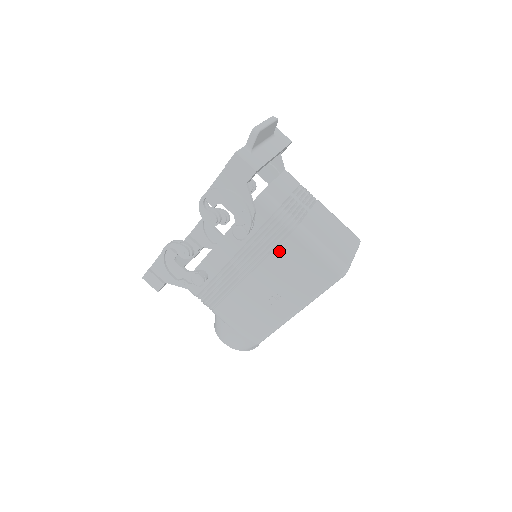
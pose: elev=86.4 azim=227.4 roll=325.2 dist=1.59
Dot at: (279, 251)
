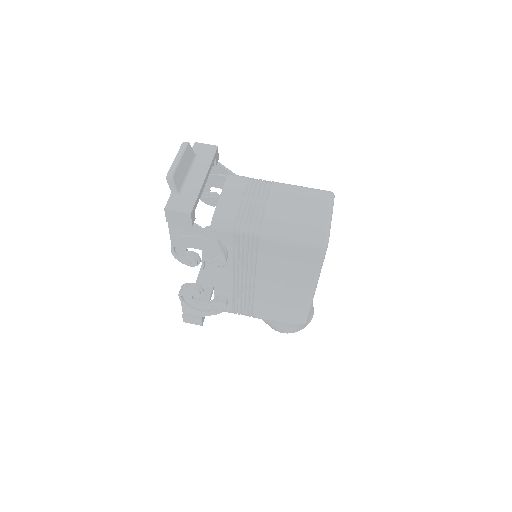
Dot at: (261, 255)
